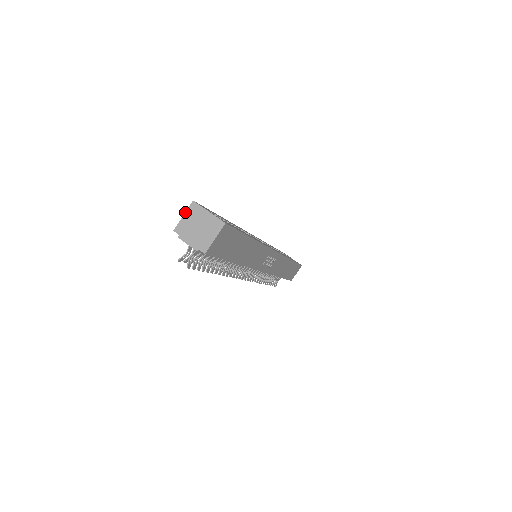
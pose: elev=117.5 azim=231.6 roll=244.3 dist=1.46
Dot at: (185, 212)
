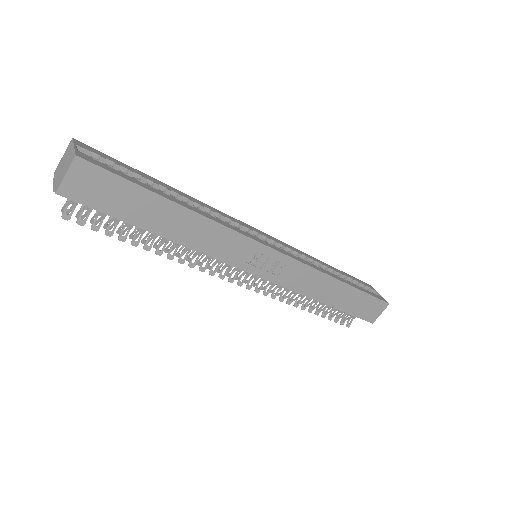
Dot at: (65, 152)
